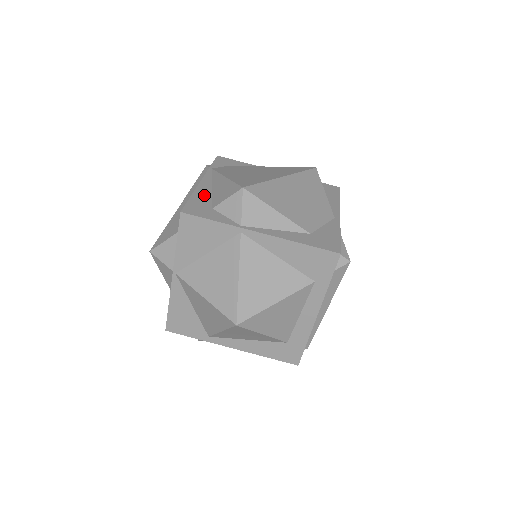
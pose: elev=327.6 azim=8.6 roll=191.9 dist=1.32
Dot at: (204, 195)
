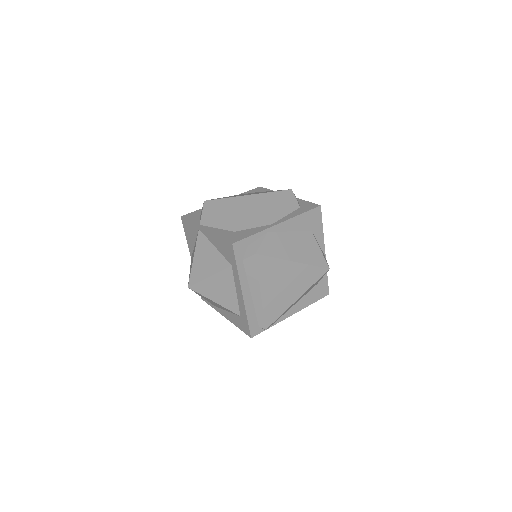
Dot at: occluded
